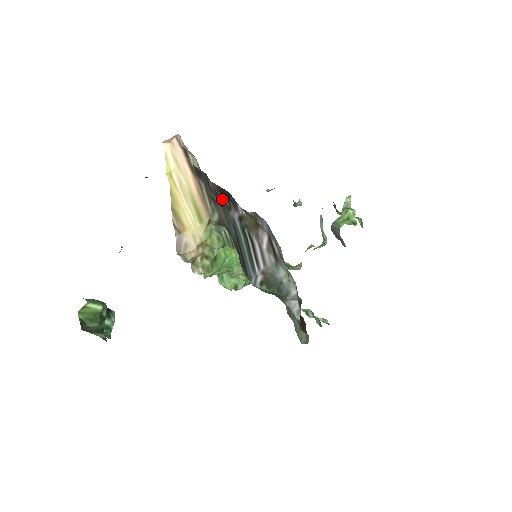
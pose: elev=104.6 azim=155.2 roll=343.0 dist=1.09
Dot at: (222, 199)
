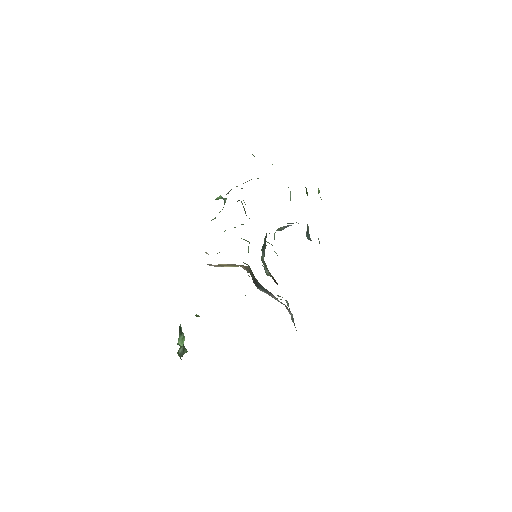
Dot at: occluded
